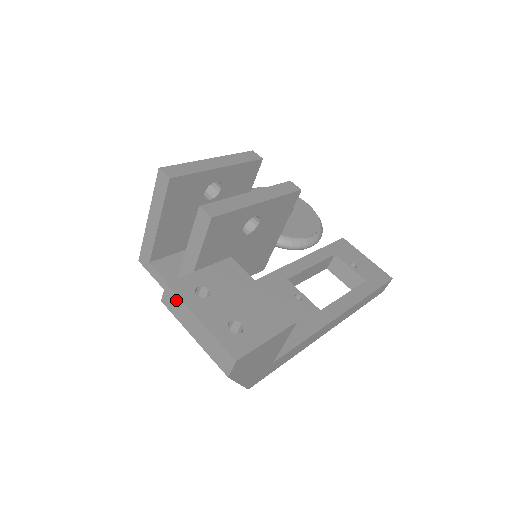
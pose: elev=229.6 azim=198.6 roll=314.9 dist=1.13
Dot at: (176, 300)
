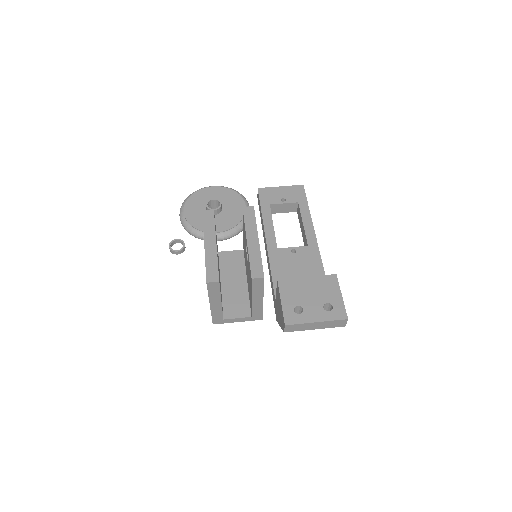
Dot at: (296, 326)
